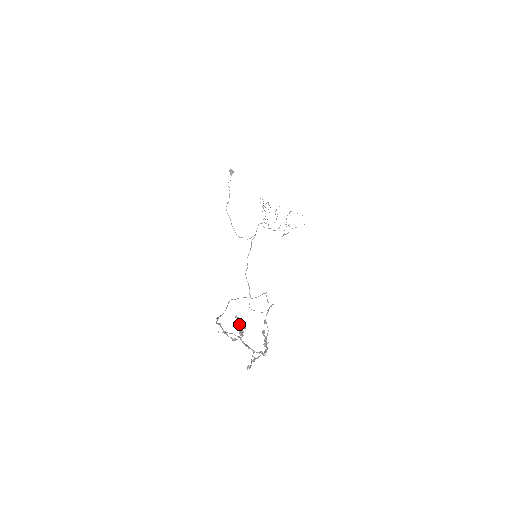
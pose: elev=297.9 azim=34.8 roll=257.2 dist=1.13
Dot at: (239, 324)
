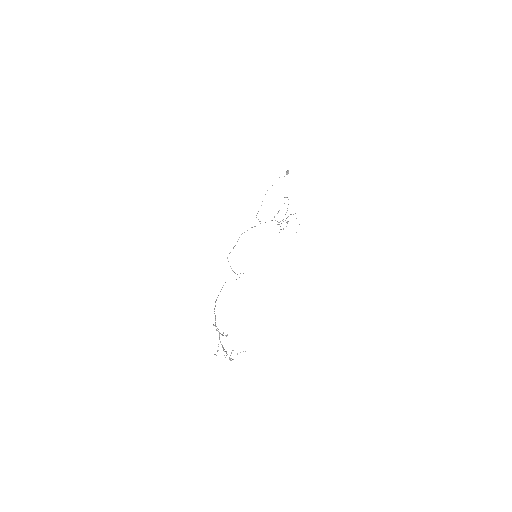
Dot at: (226, 336)
